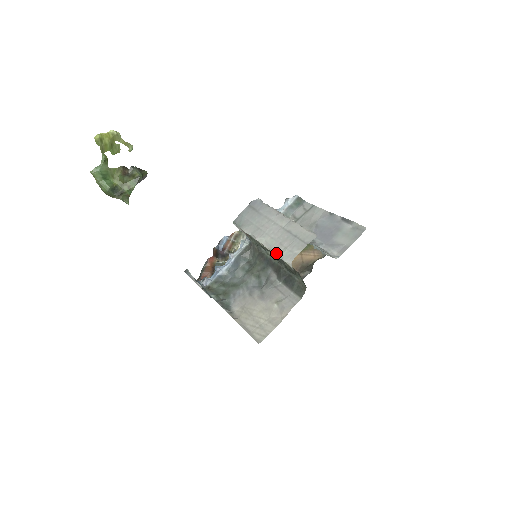
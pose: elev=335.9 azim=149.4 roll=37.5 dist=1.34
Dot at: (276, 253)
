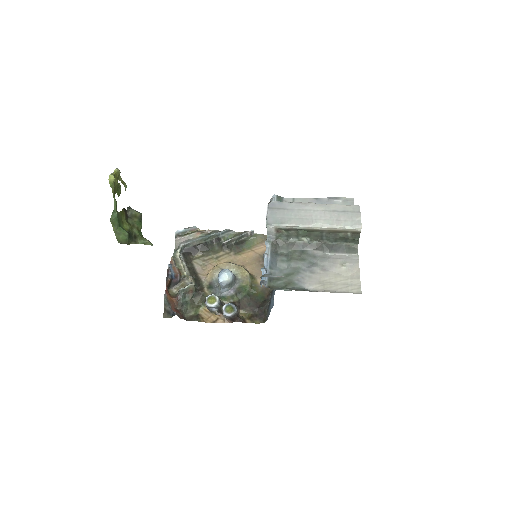
Dot at: (341, 227)
